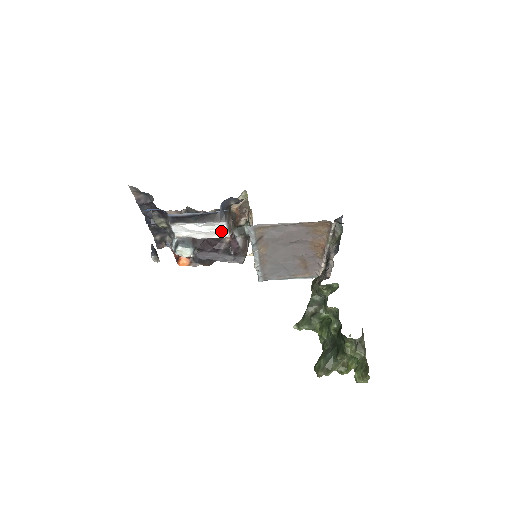
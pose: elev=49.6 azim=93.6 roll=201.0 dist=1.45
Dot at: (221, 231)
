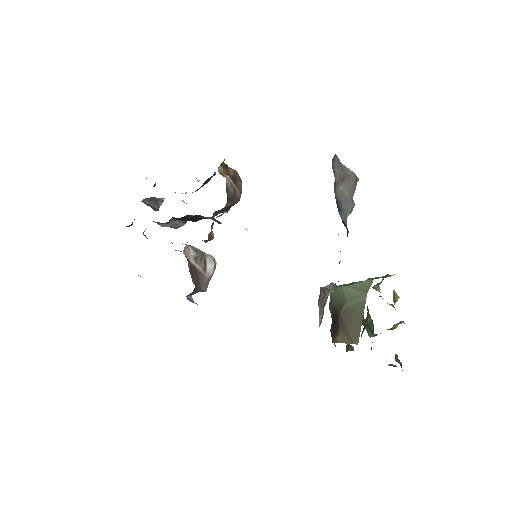
Dot at: occluded
